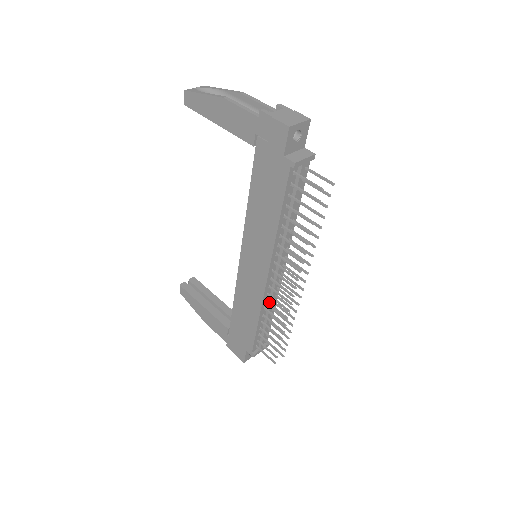
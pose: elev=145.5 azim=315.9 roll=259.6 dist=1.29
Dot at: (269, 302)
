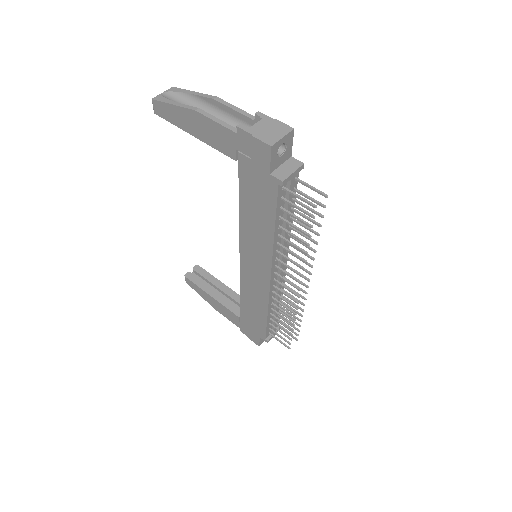
Dot at: (275, 298)
